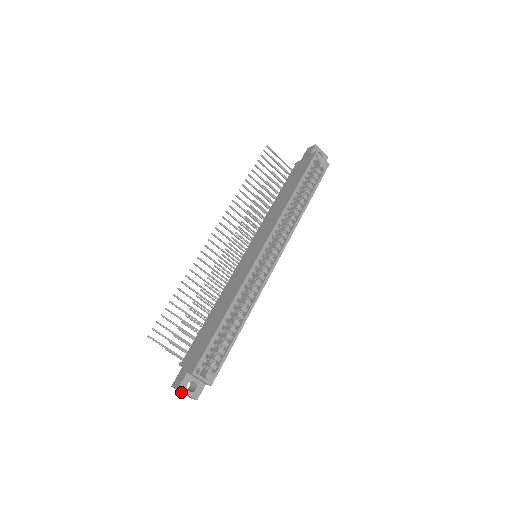
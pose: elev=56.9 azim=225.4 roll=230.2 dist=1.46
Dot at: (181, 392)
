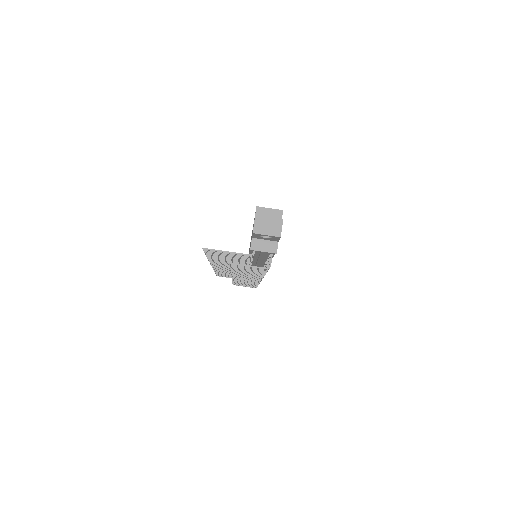
Dot at: (266, 232)
